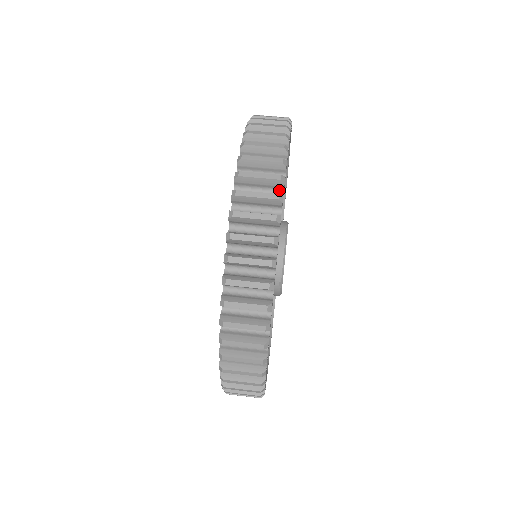
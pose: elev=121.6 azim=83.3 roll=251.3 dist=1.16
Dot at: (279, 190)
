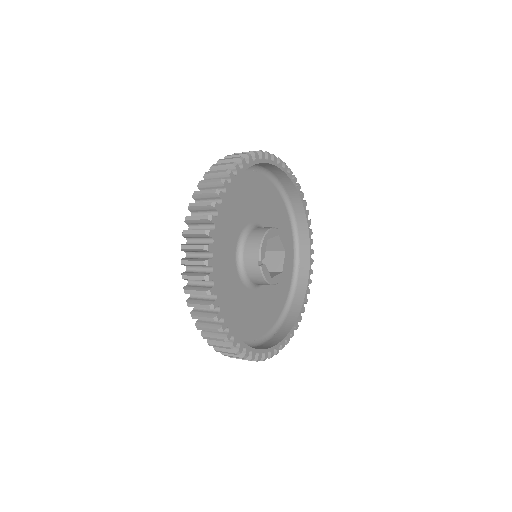
Dot at: (234, 173)
